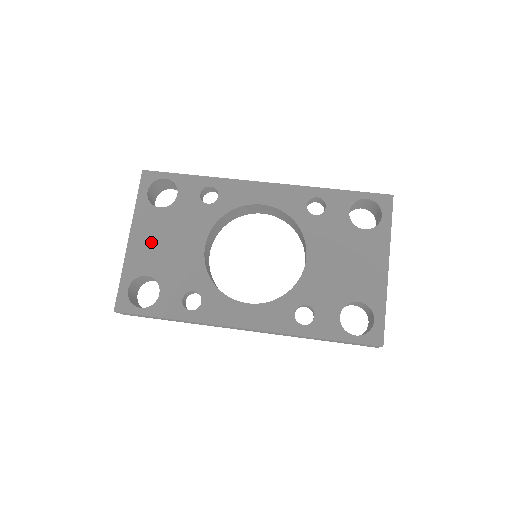
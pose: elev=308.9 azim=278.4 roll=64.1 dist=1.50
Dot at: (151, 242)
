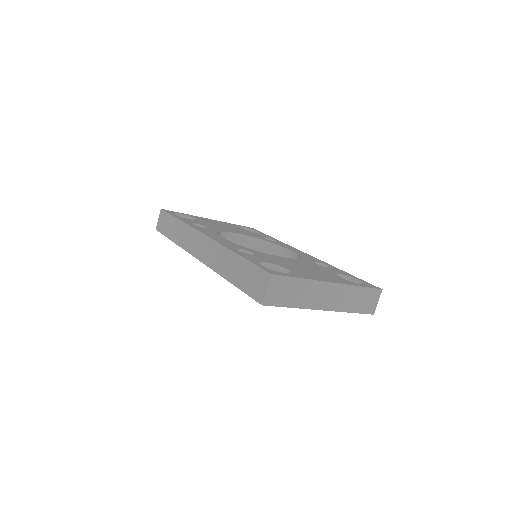
Dot at: (217, 223)
